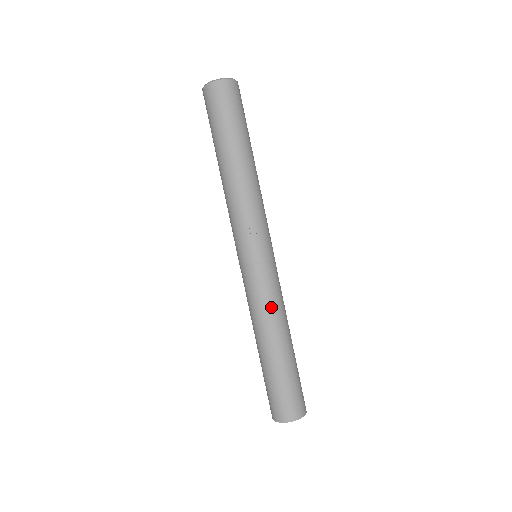
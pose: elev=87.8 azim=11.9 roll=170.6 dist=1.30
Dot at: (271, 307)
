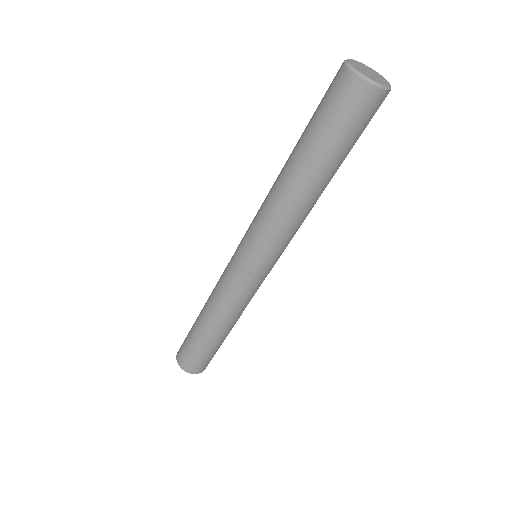
Dot at: (221, 300)
